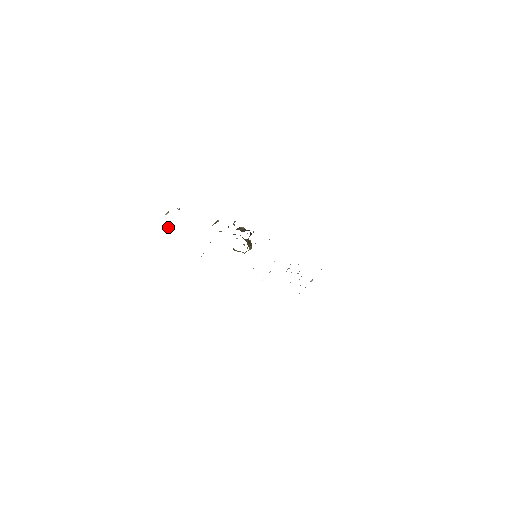
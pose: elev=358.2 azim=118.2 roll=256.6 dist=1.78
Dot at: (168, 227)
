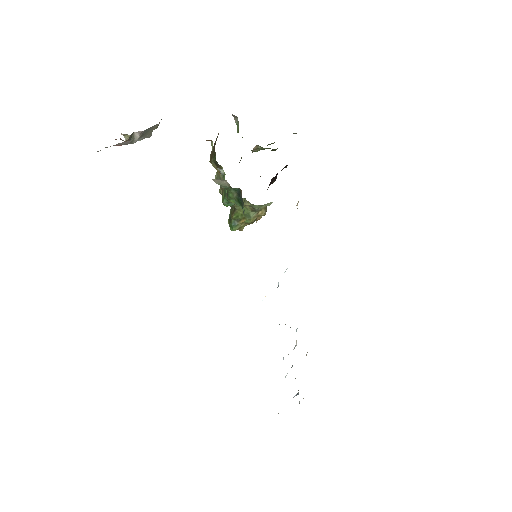
Dot at: (135, 132)
